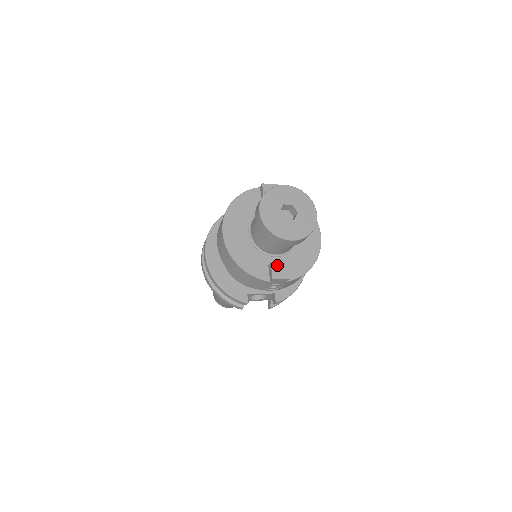
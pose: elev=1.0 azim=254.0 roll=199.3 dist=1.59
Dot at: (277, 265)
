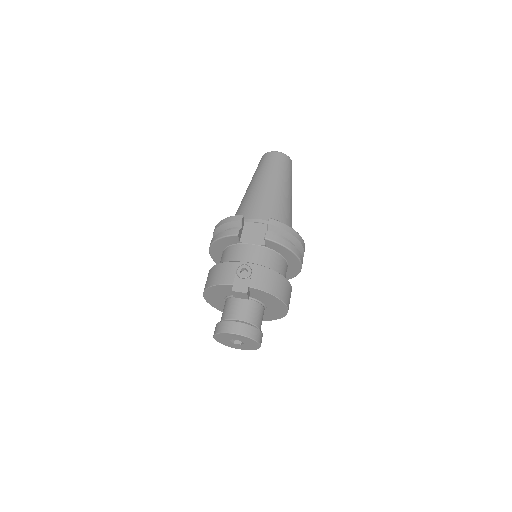
Dot at: occluded
